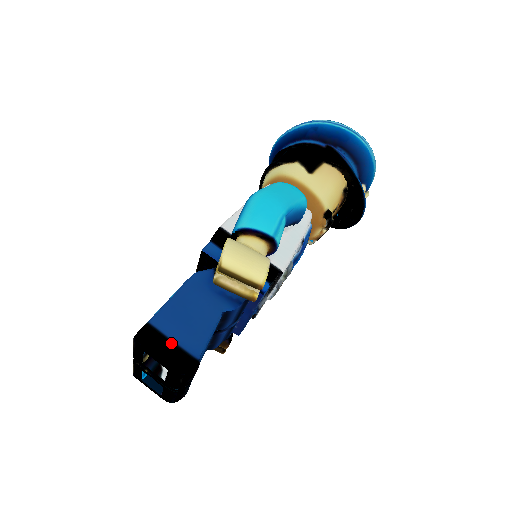
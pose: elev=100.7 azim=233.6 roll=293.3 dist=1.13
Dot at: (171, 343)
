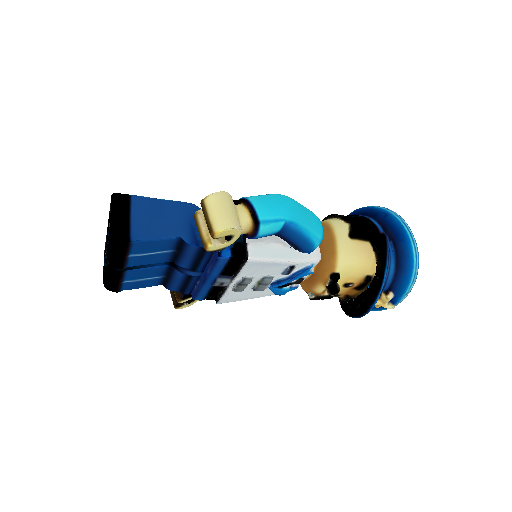
Dot at: (128, 217)
